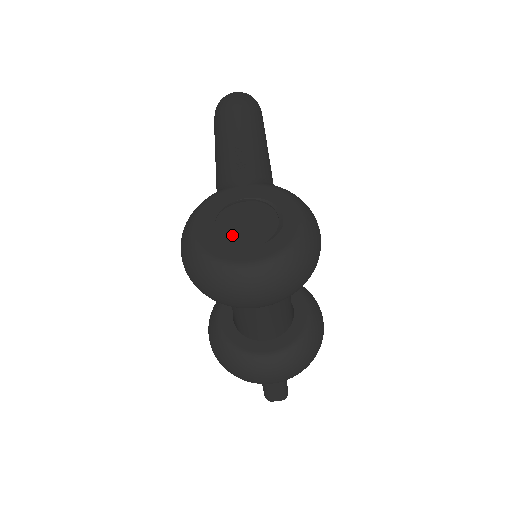
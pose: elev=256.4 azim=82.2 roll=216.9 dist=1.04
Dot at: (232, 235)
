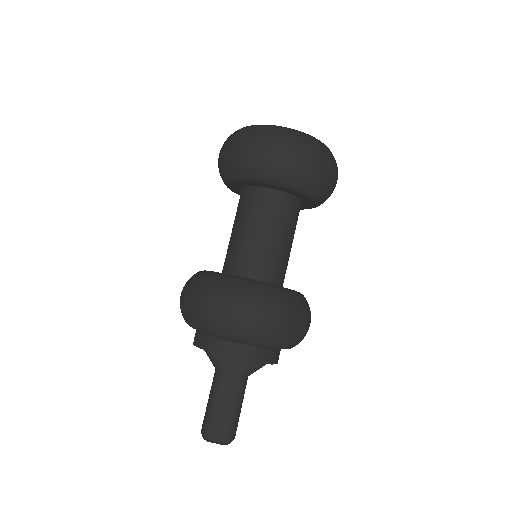
Dot at: occluded
